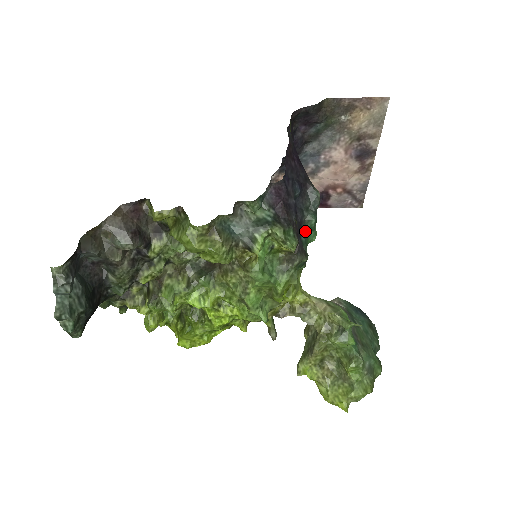
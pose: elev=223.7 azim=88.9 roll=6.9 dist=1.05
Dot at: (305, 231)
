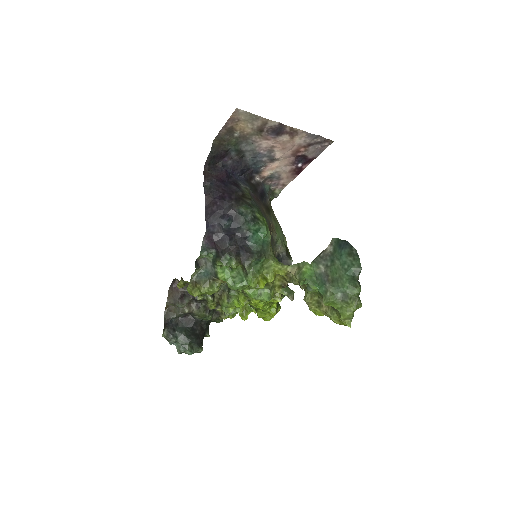
Dot at: (251, 237)
